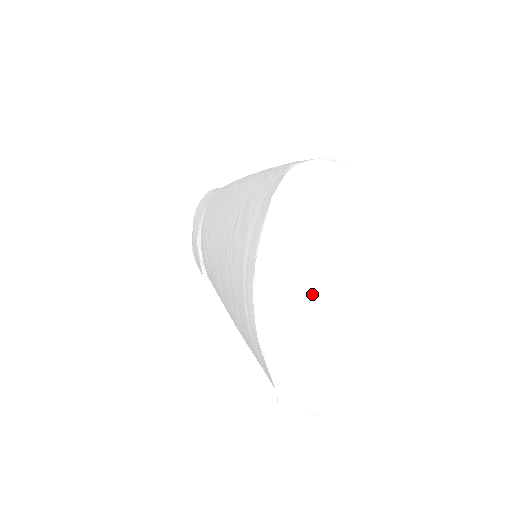
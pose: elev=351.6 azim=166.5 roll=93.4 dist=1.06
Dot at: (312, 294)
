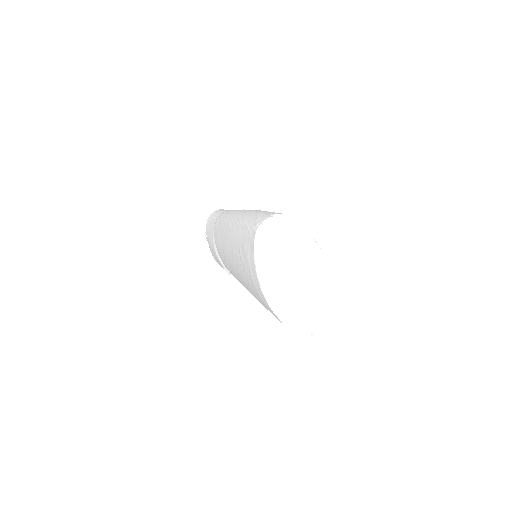
Dot at: (289, 280)
